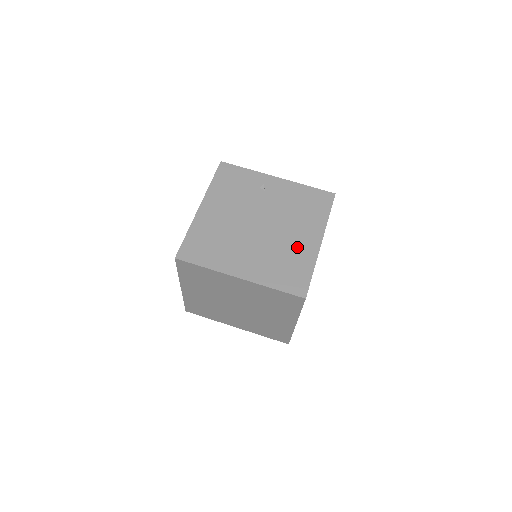
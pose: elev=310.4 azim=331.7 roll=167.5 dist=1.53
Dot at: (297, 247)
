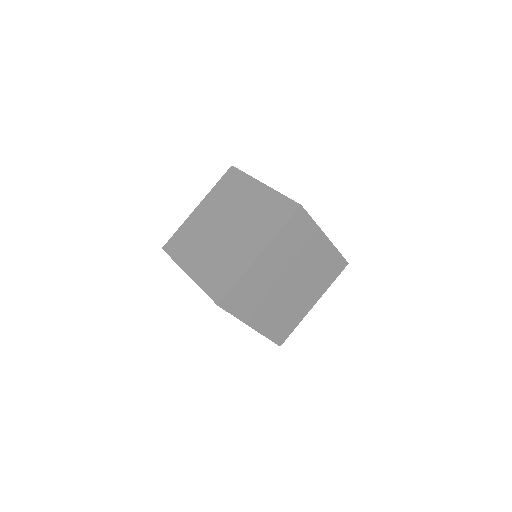
Dot at: occluded
